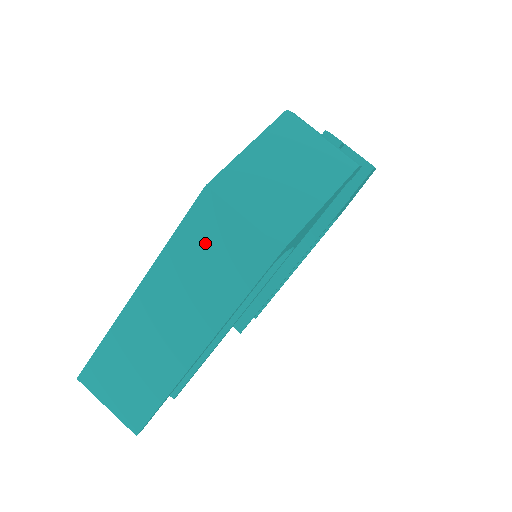
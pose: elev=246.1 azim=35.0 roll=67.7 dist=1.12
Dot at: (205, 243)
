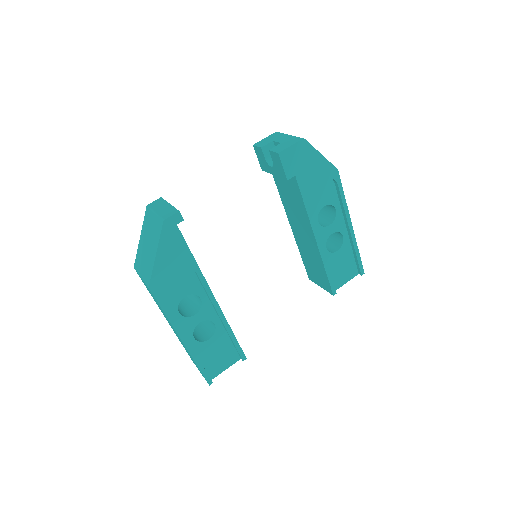
Dot at: occluded
